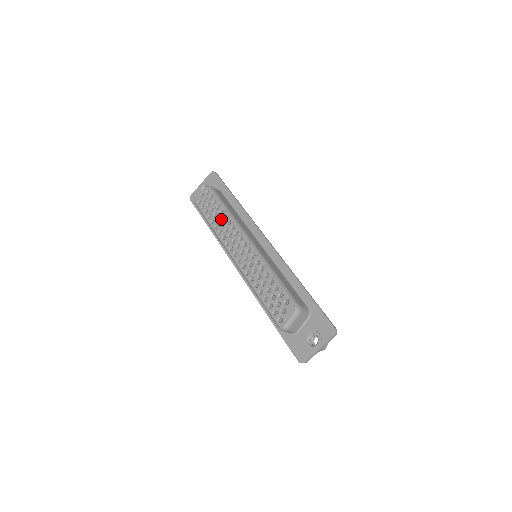
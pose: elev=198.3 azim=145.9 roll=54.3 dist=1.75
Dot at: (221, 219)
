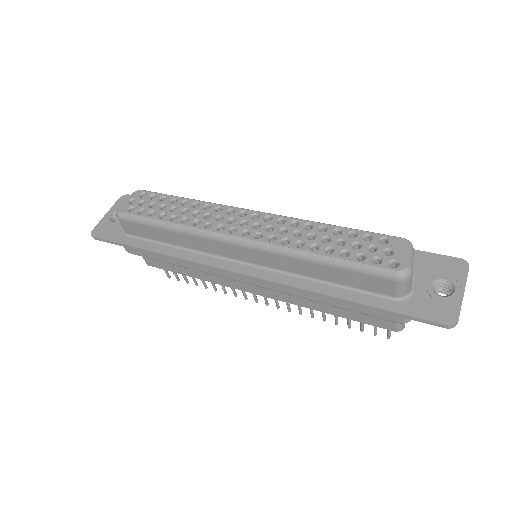
Dot at: (189, 209)
